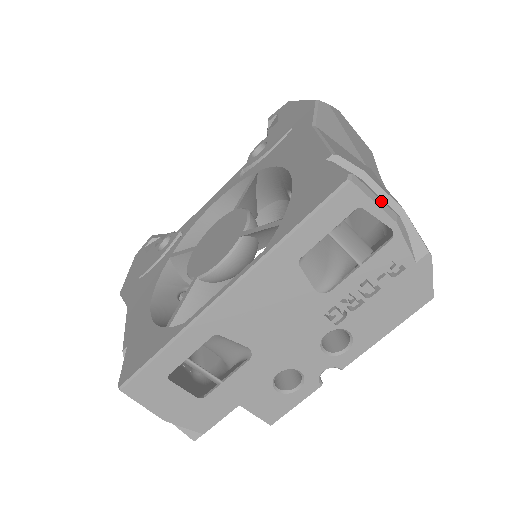
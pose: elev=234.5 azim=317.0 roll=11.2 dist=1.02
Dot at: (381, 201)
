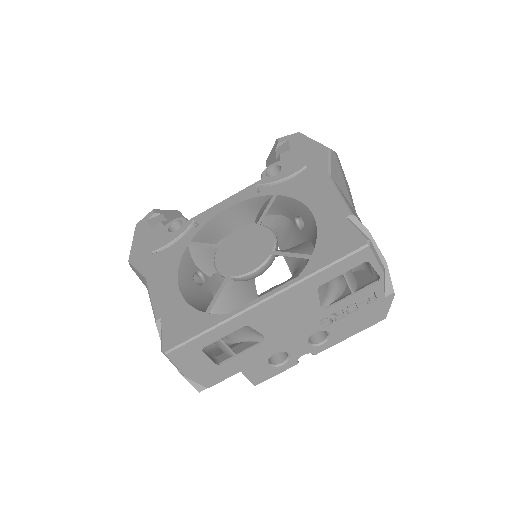
Dot at: (379, 258)
